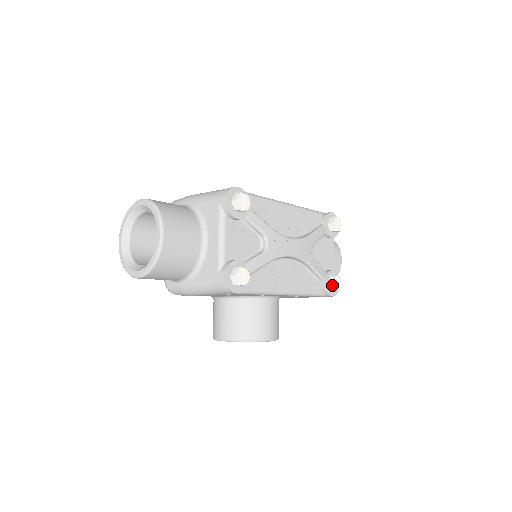
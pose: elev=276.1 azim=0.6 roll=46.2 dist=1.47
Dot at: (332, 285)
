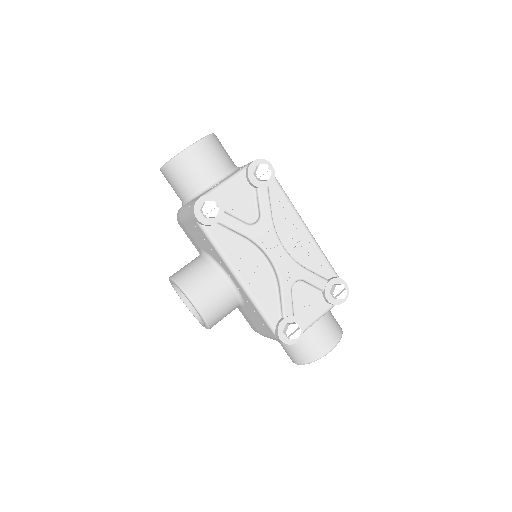
Dot at: (287, 326)
